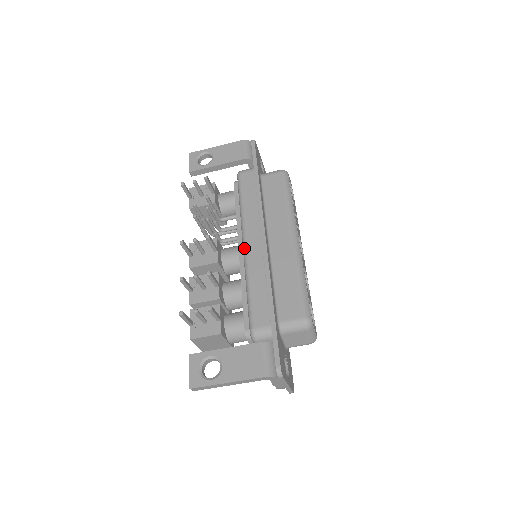
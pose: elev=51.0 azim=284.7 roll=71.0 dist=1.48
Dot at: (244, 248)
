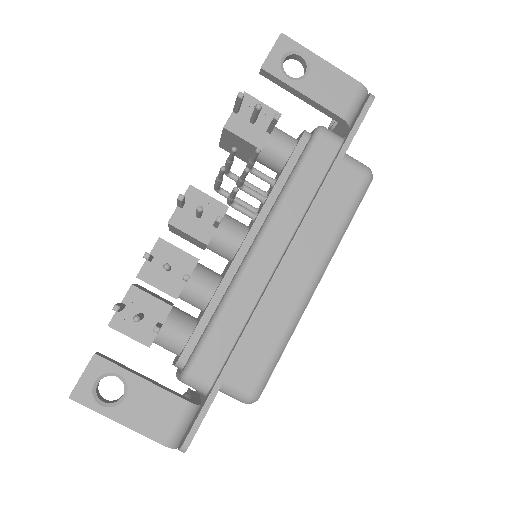
Dot at: (251, 254)
